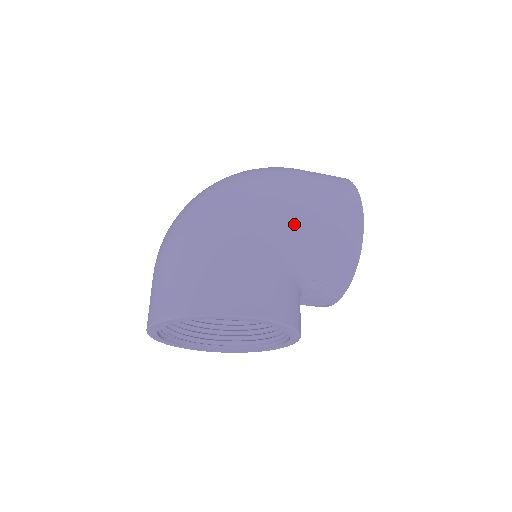
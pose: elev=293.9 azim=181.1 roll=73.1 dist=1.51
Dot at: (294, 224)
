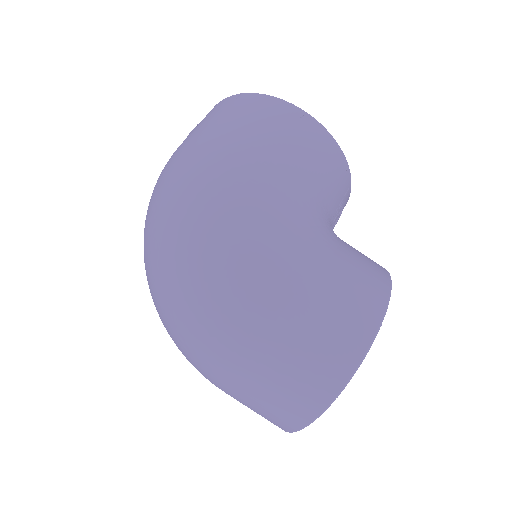
Dot at: (289, 196)
